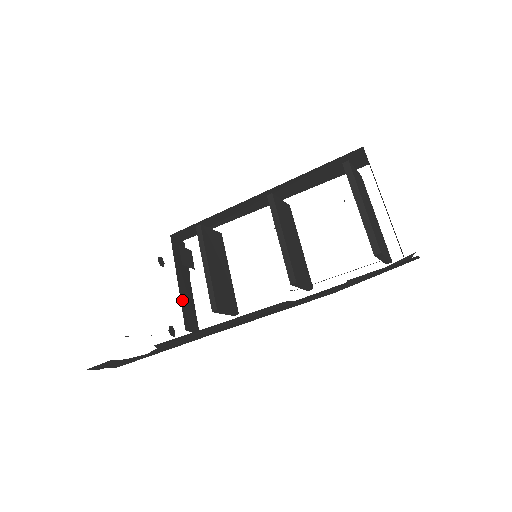
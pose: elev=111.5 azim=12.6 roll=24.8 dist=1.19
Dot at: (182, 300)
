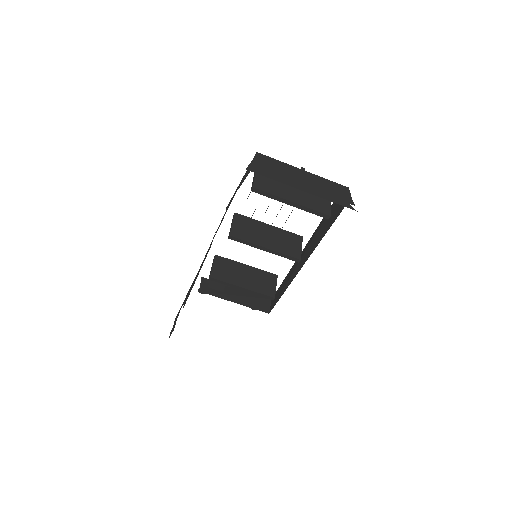
Dot at: (248, 305)
